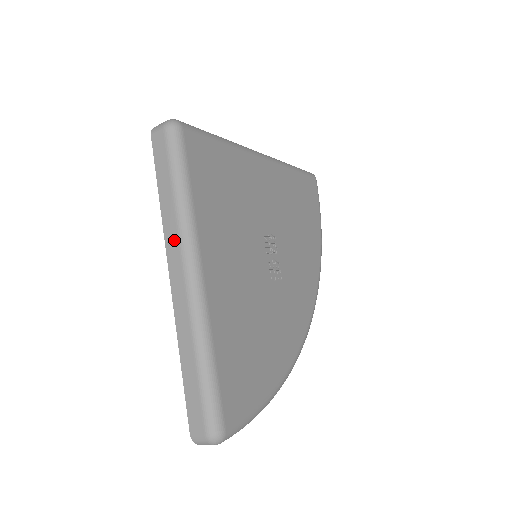
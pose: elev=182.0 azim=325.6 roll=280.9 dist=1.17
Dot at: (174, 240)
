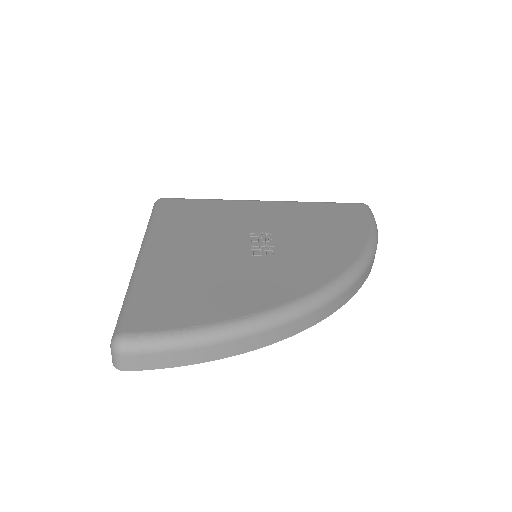
Dot at: occluded
